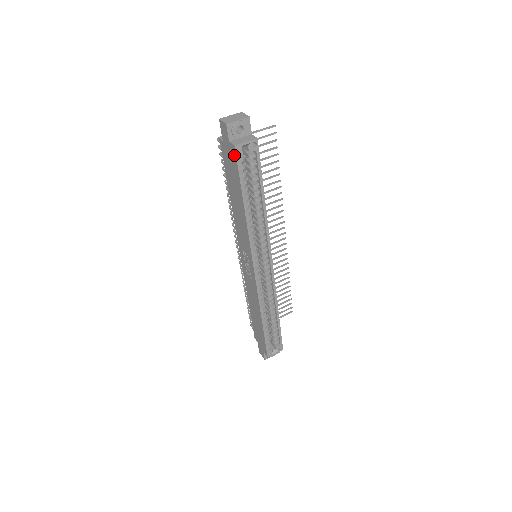
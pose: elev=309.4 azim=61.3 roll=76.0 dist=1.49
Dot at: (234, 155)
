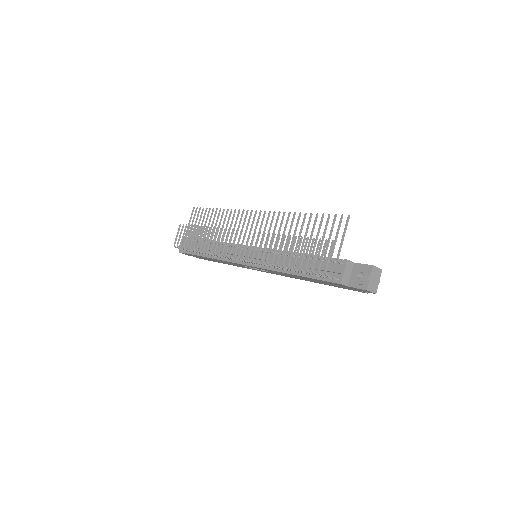
Dot at: occluded
